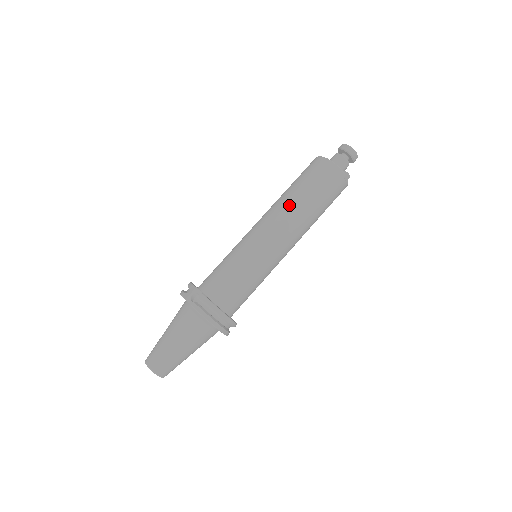
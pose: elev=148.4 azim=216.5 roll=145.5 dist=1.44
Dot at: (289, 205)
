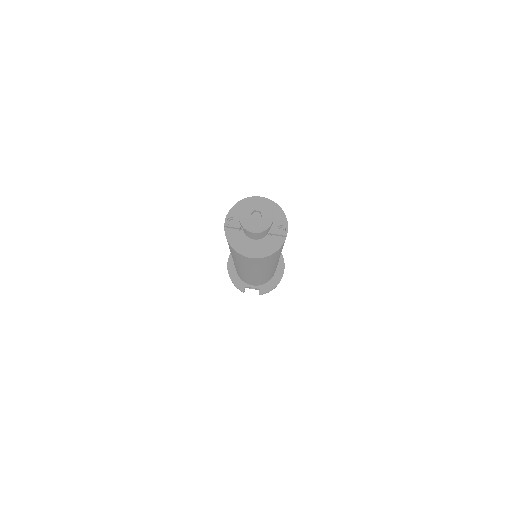
Dot at: occluded
